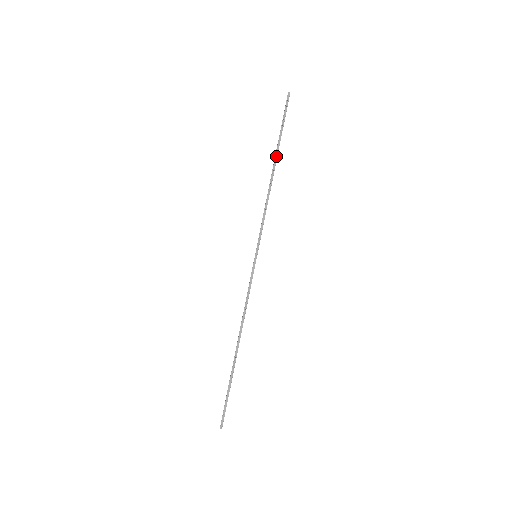
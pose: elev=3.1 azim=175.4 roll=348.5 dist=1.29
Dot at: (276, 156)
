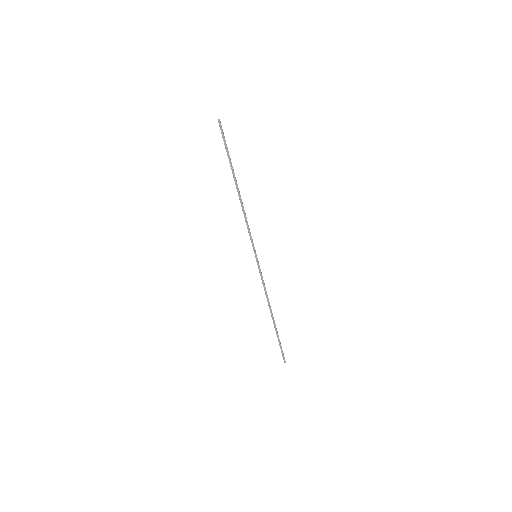
Dot at: (234, 178)
